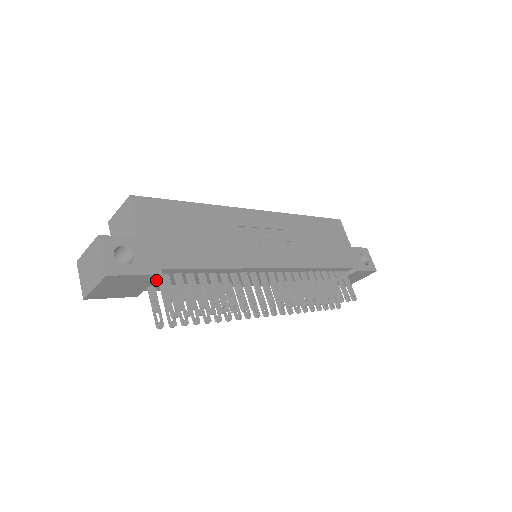
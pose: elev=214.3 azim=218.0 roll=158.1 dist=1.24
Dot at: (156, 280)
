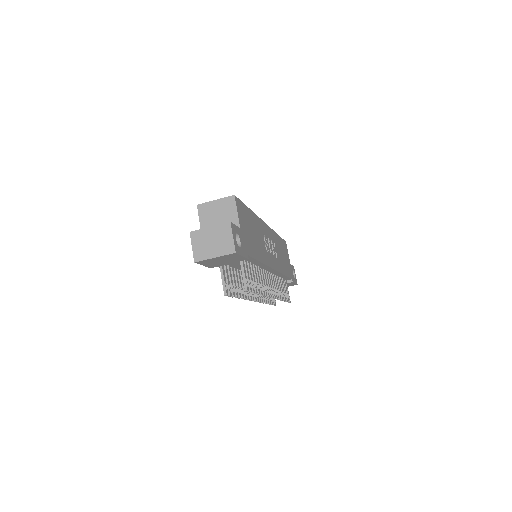
Dot at: occluded
